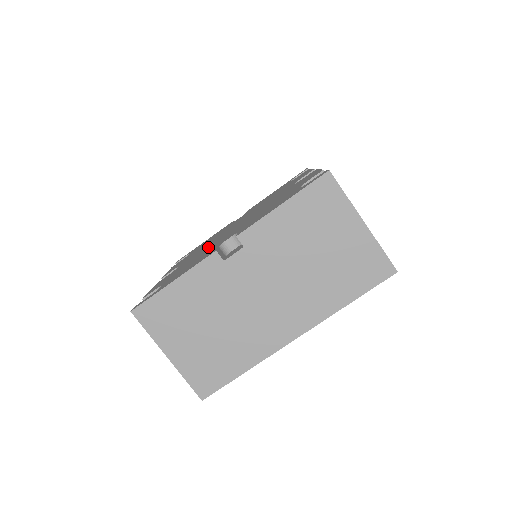
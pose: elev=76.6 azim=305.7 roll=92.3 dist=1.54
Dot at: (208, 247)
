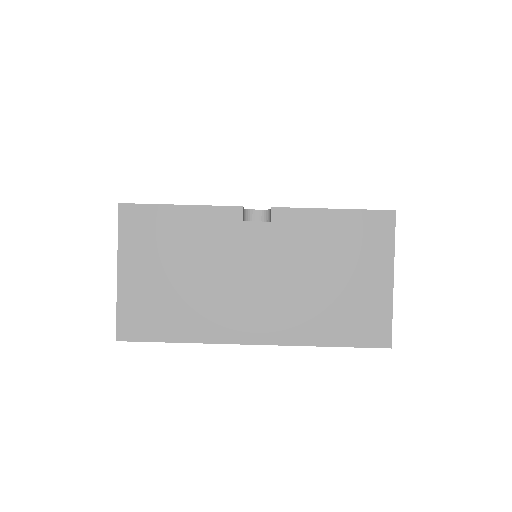
Dot at: occluded
